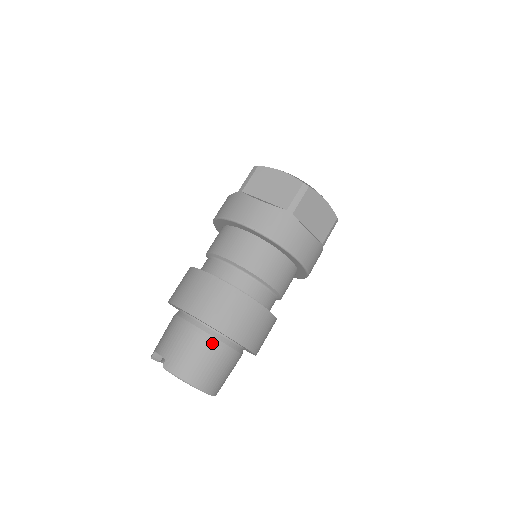
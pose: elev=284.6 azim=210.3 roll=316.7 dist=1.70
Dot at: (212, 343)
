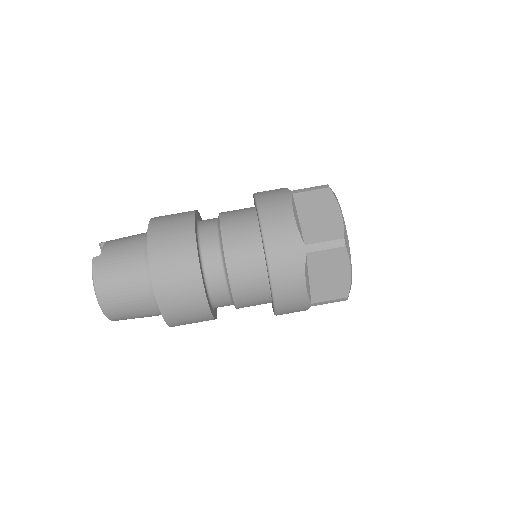
Dot at: (141, 280)
